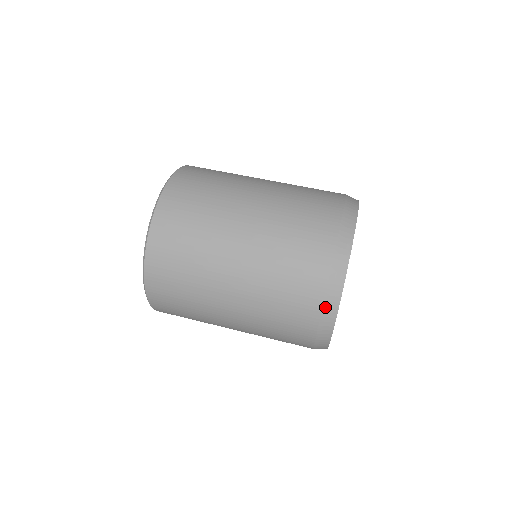
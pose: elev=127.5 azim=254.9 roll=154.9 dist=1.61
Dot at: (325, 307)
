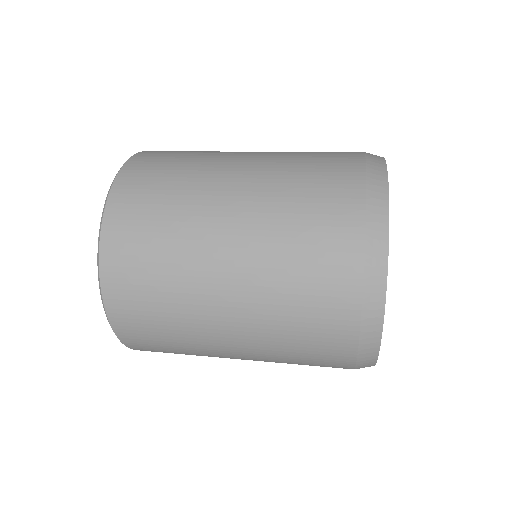
Dot at: (368, 155)
